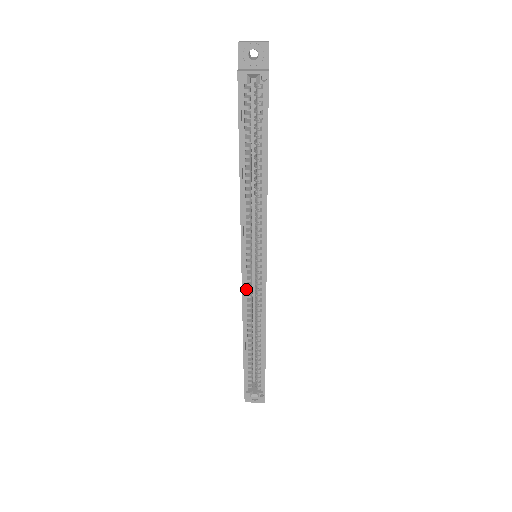
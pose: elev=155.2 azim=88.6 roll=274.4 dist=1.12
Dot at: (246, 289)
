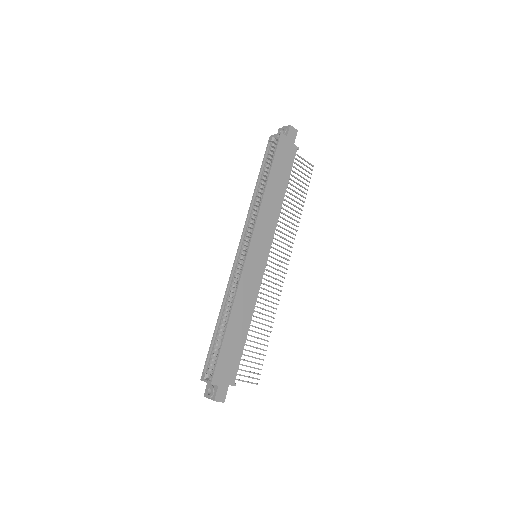
Dot at: (235, 269)
